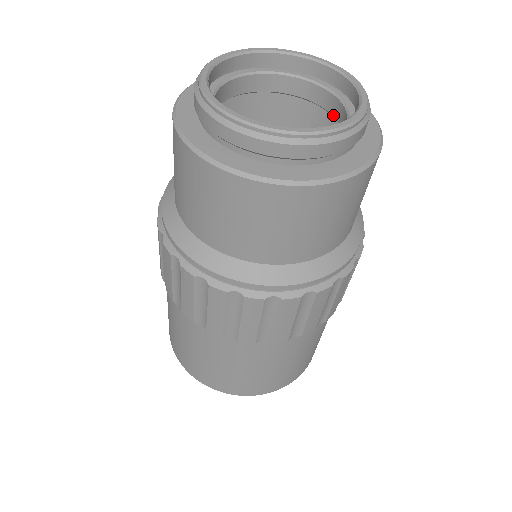
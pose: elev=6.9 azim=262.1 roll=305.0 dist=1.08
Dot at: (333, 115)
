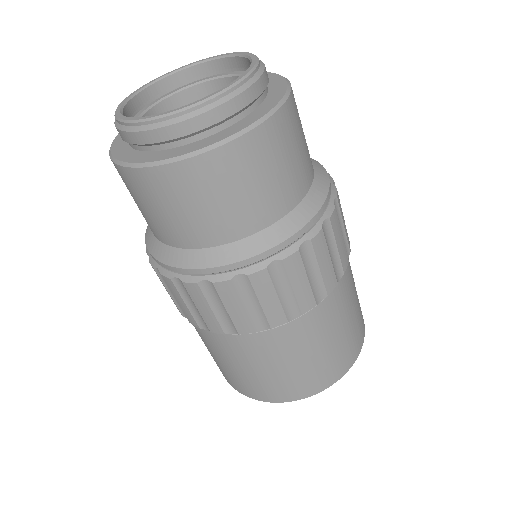
Dot at: occluded
